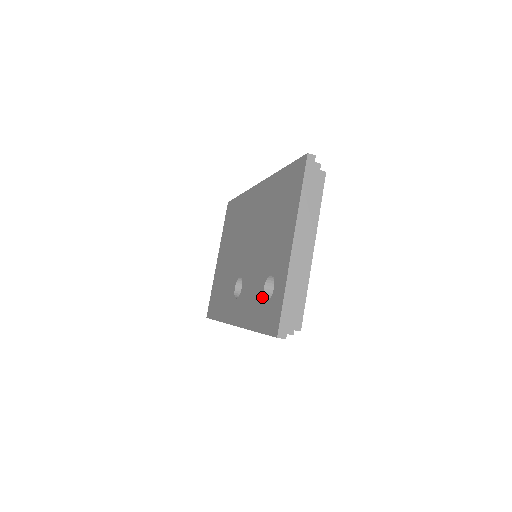
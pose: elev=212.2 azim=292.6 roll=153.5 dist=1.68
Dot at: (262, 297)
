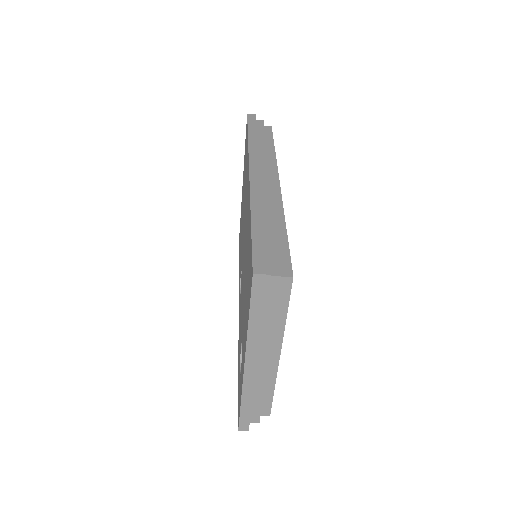
Dot at: (240, 354)
